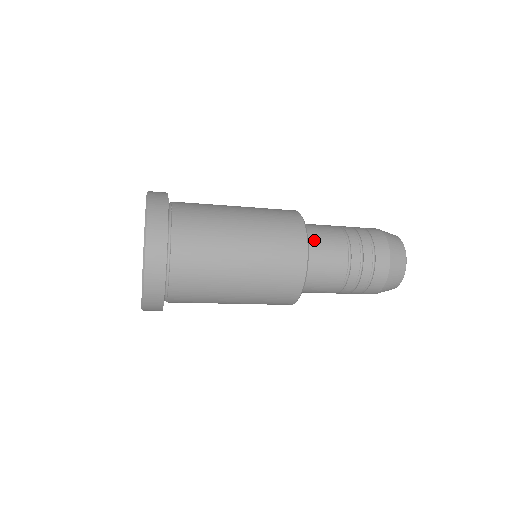
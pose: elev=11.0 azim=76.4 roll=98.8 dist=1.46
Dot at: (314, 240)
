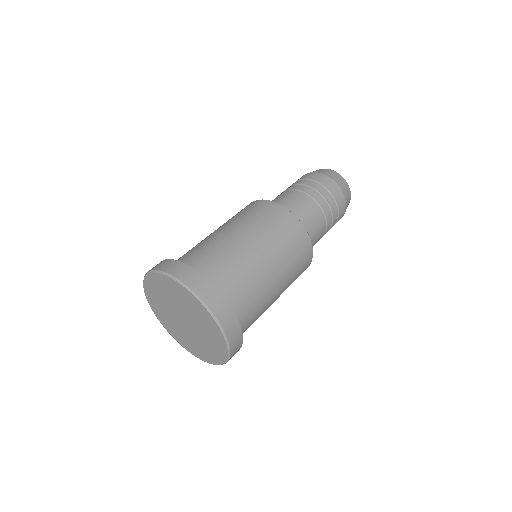
Dot at: occluded
